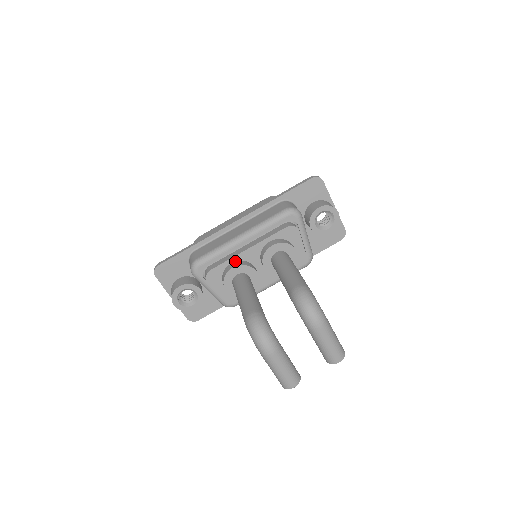
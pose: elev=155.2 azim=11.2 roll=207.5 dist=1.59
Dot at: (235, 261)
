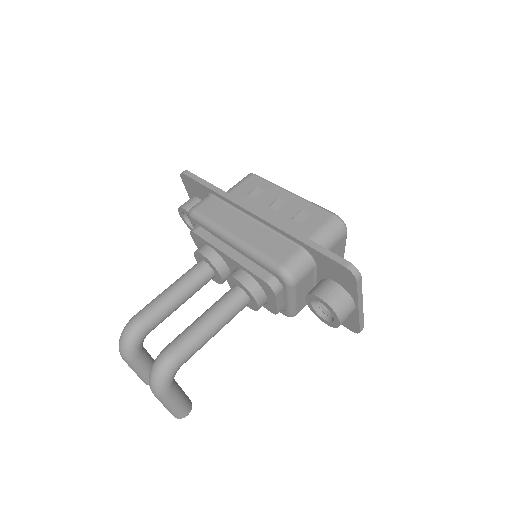
Dot at: (214, 249)
